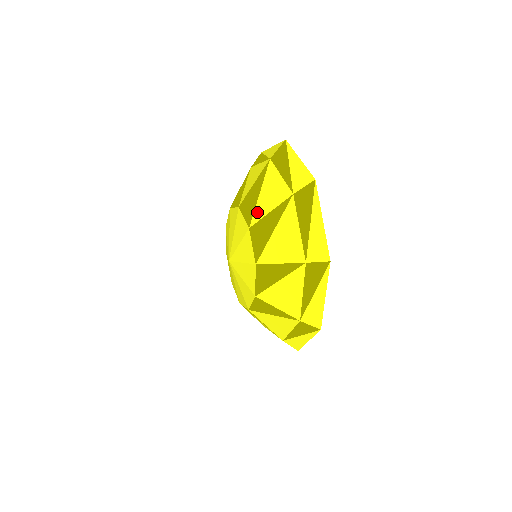
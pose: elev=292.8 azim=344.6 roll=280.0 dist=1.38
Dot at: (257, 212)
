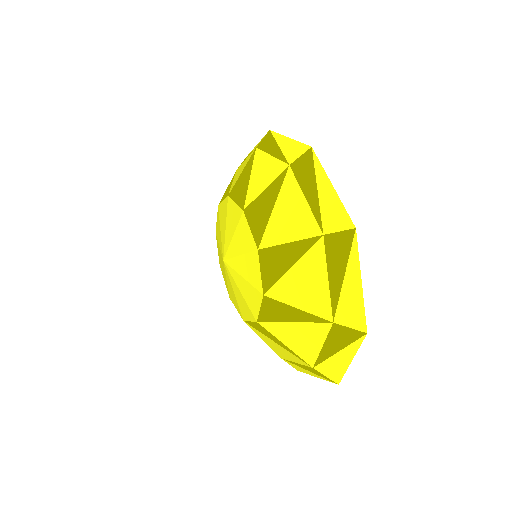
Dot at: (280, 288)
